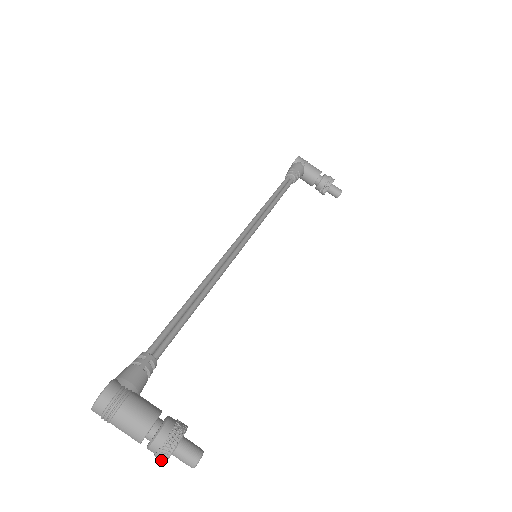
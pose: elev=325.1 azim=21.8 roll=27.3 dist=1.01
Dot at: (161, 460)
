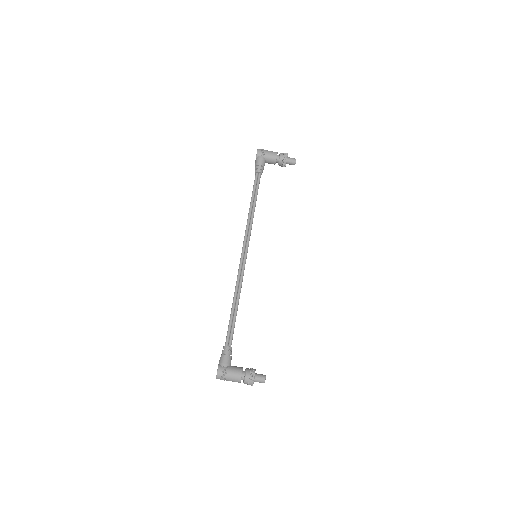
Dot at: (251, 385)
